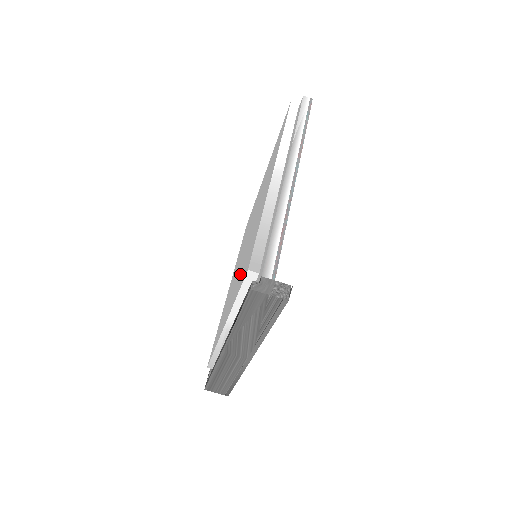
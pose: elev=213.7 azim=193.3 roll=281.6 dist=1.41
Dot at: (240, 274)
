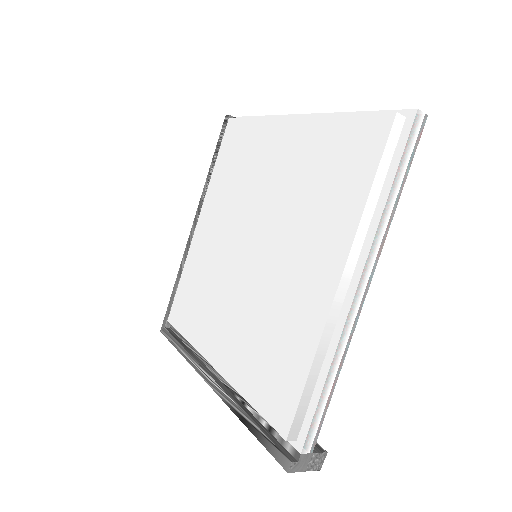
Dot at: (250, 342)
